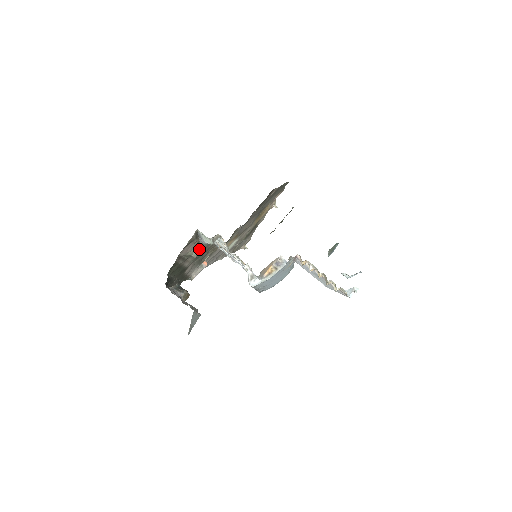
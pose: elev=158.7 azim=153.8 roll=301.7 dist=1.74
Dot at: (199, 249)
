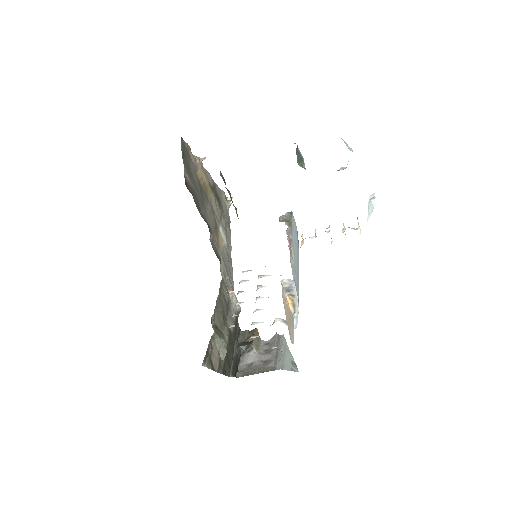
Dot at: (217, 323)
